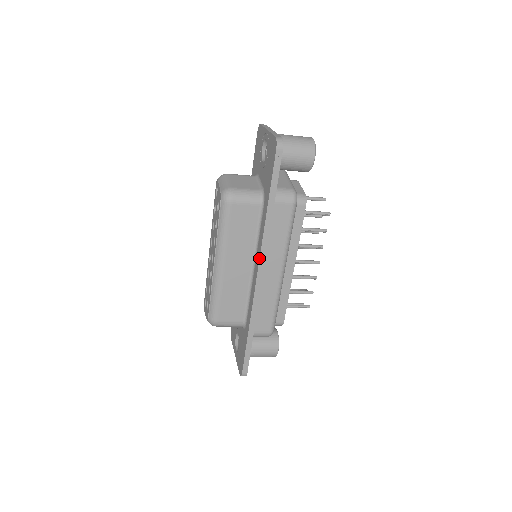
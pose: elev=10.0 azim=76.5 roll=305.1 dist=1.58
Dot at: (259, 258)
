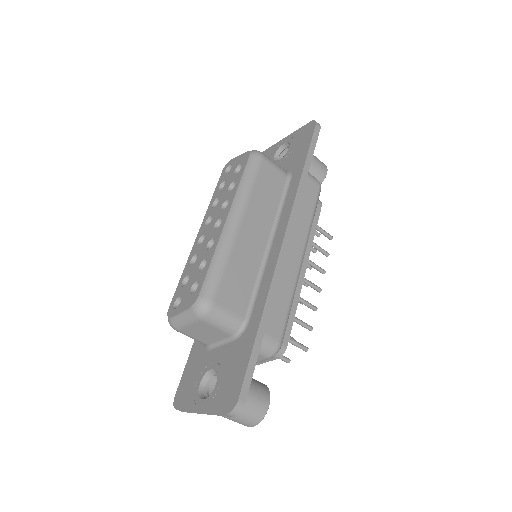
Dot at: (288, 220)
